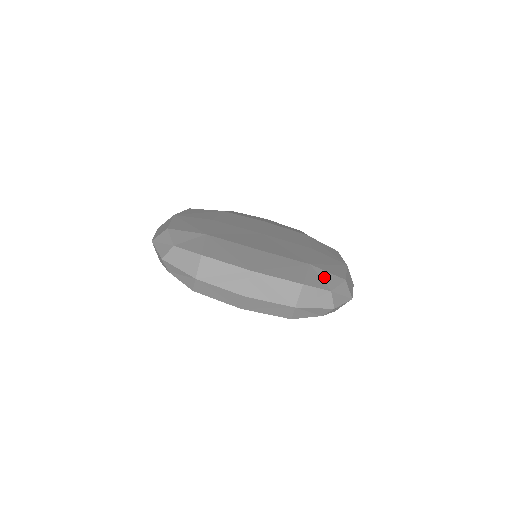
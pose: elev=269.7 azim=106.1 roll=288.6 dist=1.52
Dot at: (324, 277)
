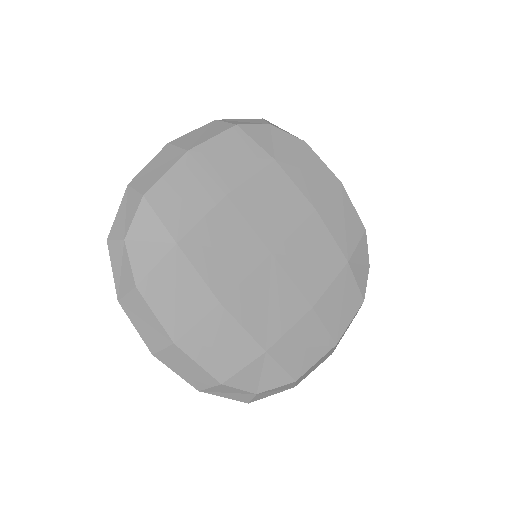
Dot at: (267, 374)
